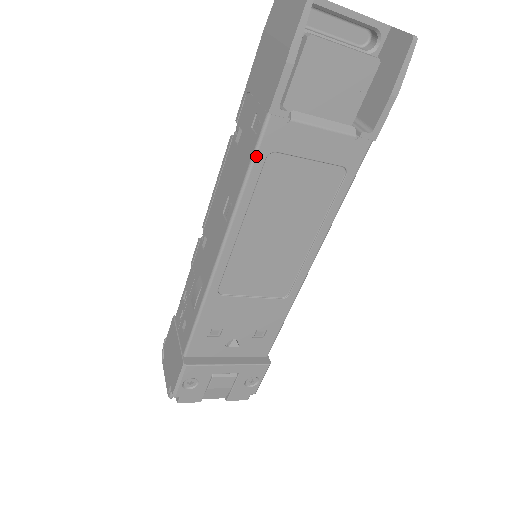
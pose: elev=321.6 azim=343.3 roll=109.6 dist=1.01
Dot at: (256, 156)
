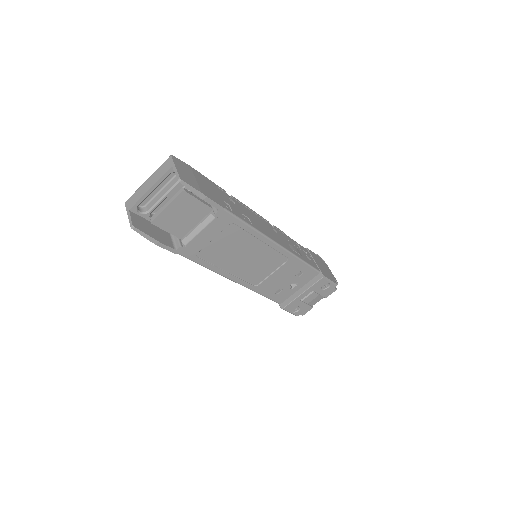
Dot at: (194, 261)
